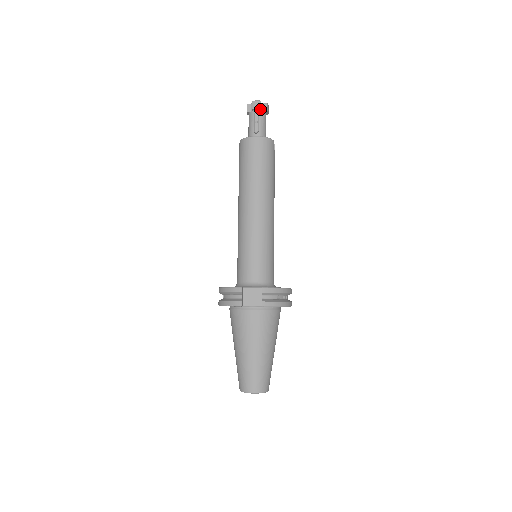
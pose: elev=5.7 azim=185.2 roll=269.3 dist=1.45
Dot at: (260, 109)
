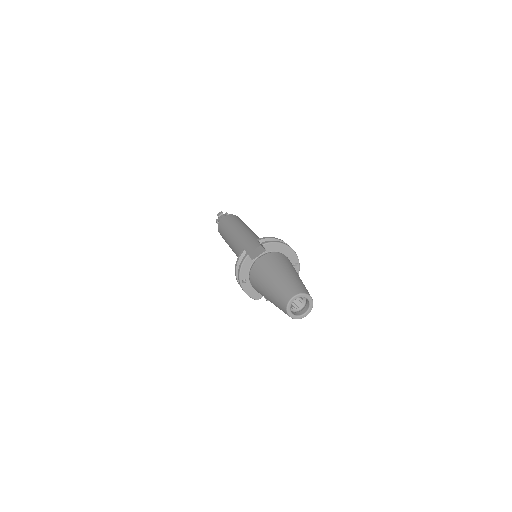
Dot at: (223, 214)
